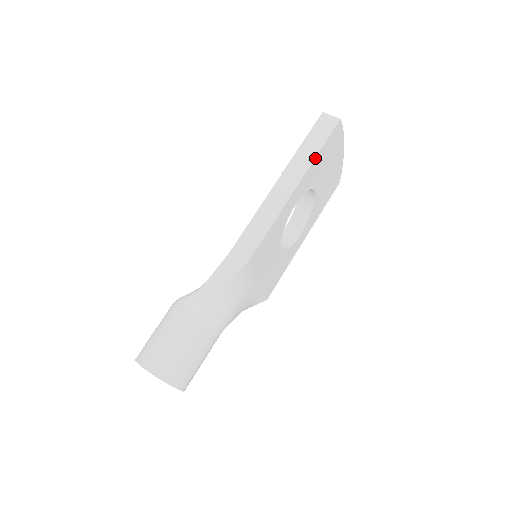
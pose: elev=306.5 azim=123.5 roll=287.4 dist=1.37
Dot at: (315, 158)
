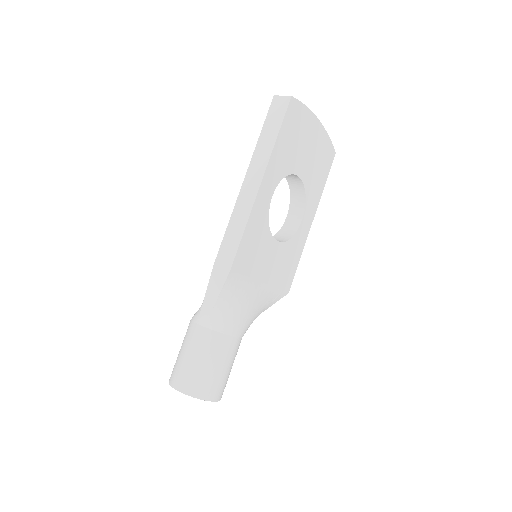
Dot at: (274, 145)
